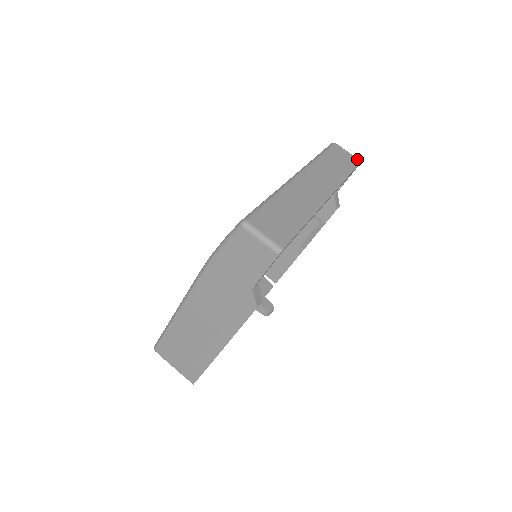
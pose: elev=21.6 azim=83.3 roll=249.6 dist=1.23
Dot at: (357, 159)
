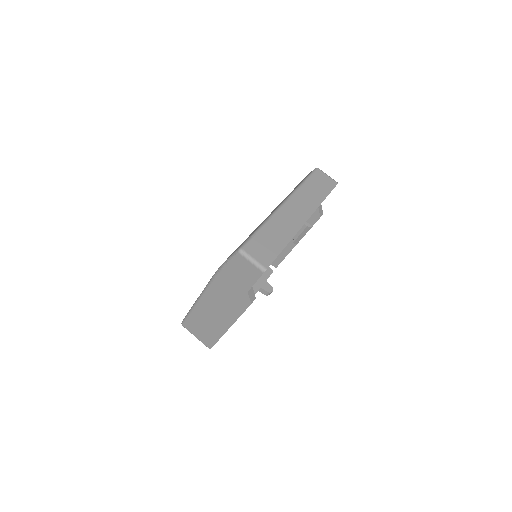
Dot at: (334, 181)
